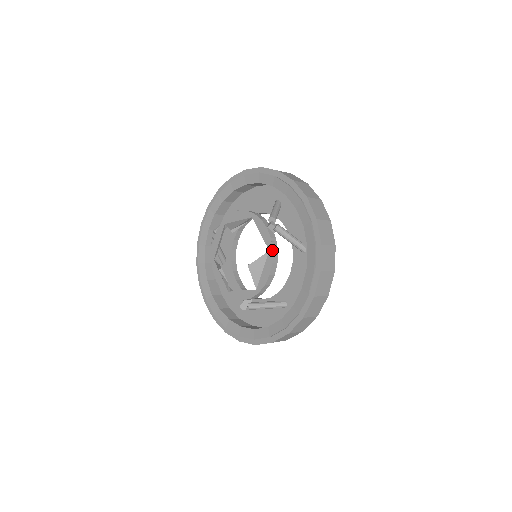
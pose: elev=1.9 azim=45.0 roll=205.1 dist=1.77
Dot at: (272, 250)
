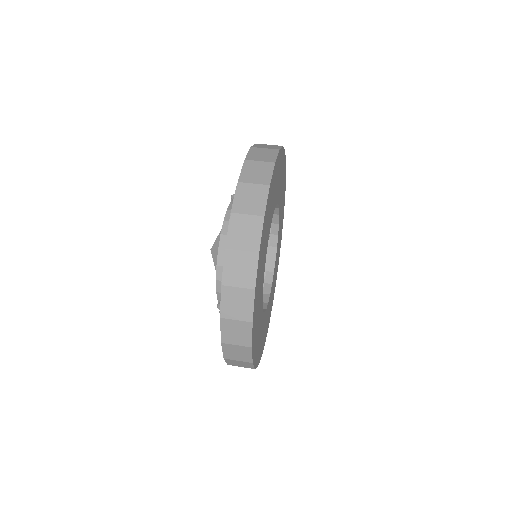
Dot at: occluded
